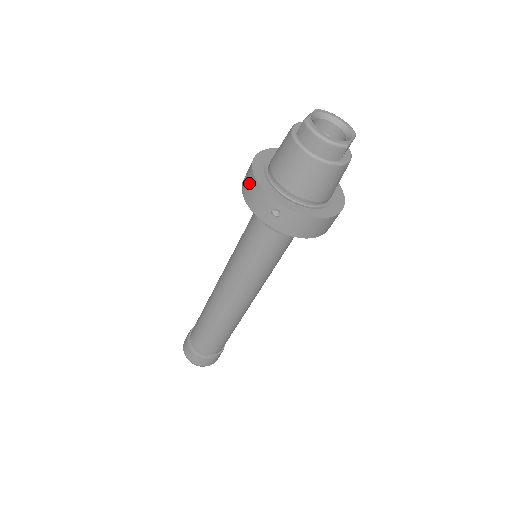
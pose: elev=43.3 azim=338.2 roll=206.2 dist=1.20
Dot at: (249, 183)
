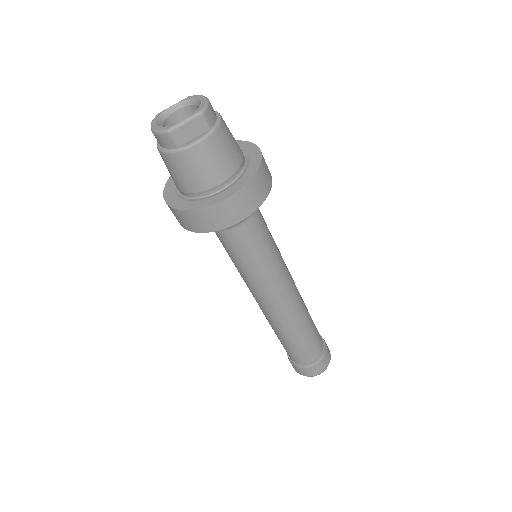
Dot at: occluded
